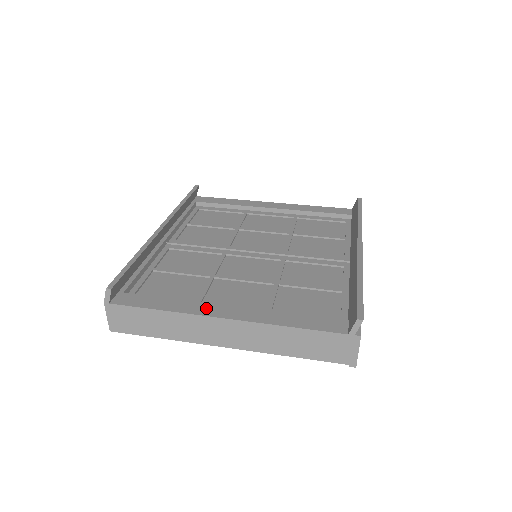
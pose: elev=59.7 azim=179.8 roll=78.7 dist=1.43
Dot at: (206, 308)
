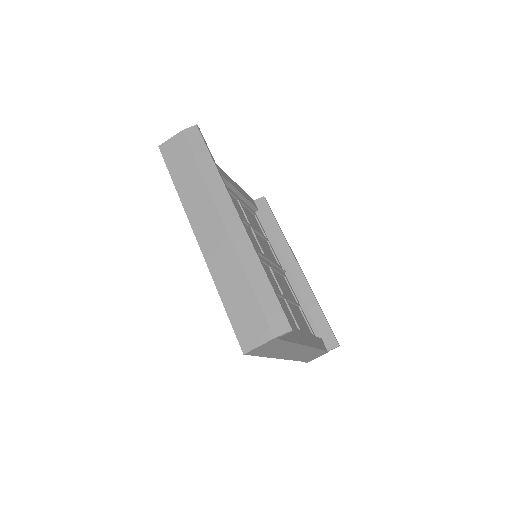
Dot at: (299, 336)
